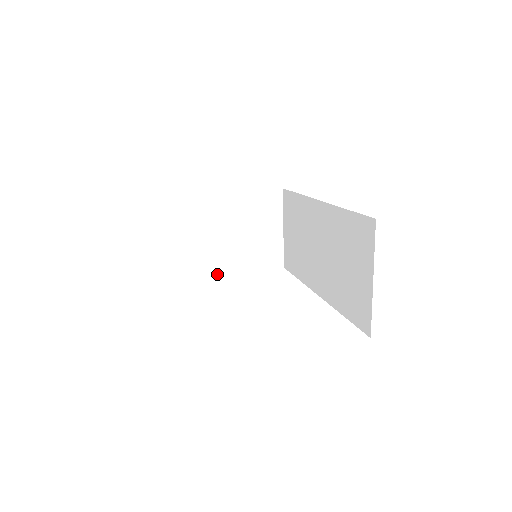
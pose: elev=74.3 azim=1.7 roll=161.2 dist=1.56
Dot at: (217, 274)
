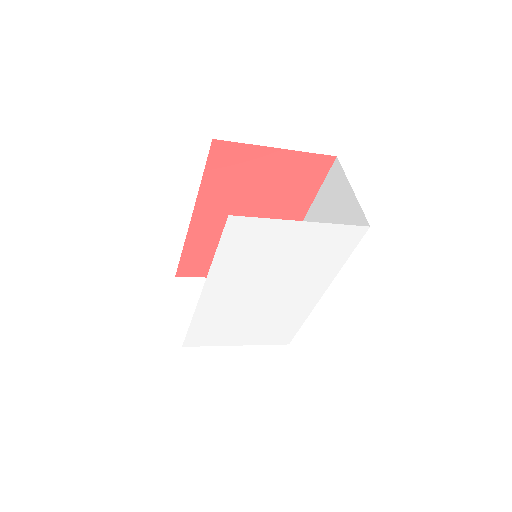
Dot at: (221, 345)
